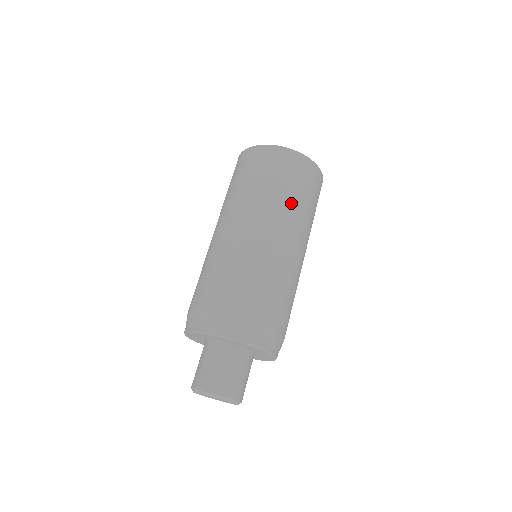
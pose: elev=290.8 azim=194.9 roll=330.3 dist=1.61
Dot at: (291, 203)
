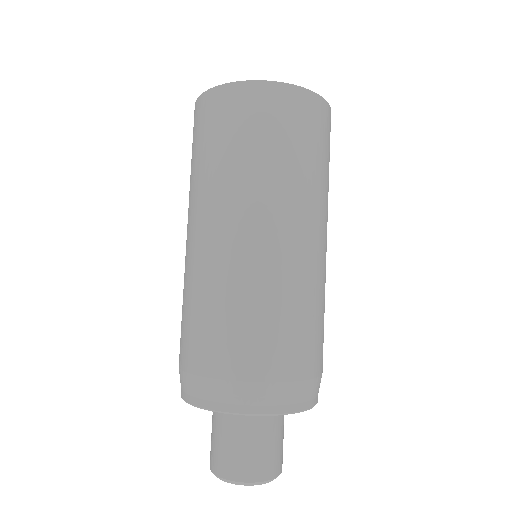
Dot at: (325, 186)
